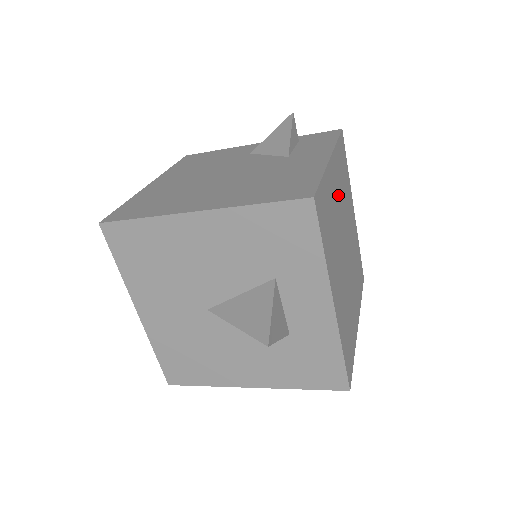
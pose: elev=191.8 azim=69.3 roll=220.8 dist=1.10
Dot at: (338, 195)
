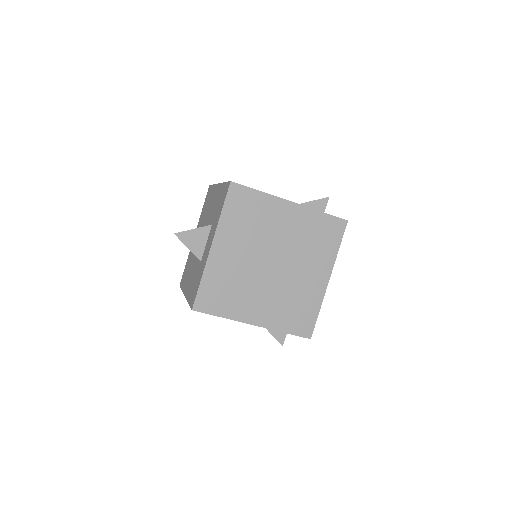
Dot at: (288, 229)
